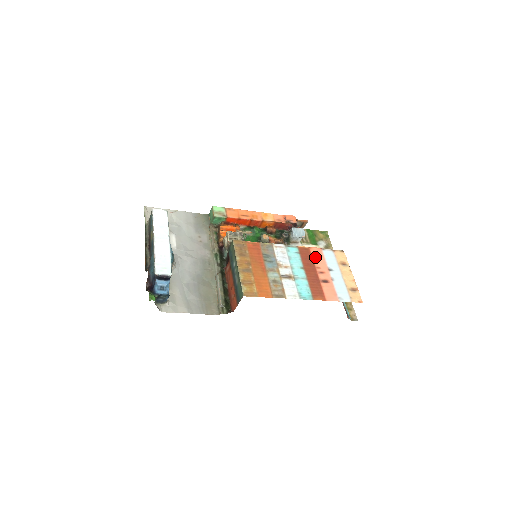
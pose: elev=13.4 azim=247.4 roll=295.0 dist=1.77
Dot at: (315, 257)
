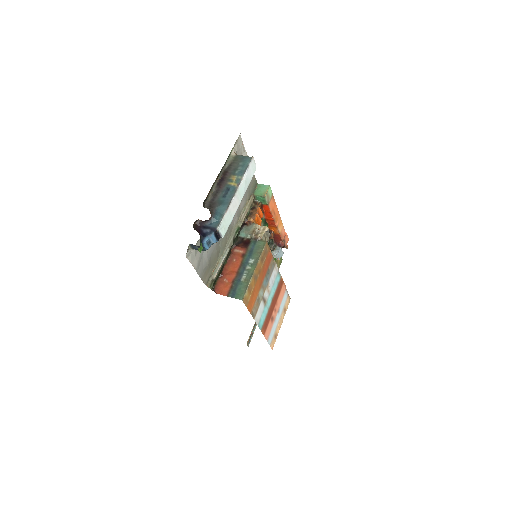
Dot at: (281, 294)
